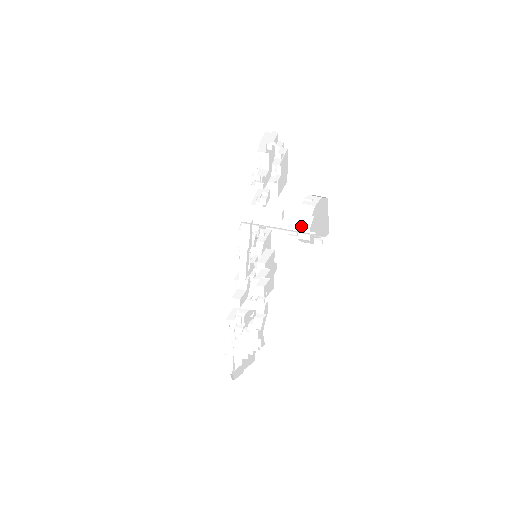
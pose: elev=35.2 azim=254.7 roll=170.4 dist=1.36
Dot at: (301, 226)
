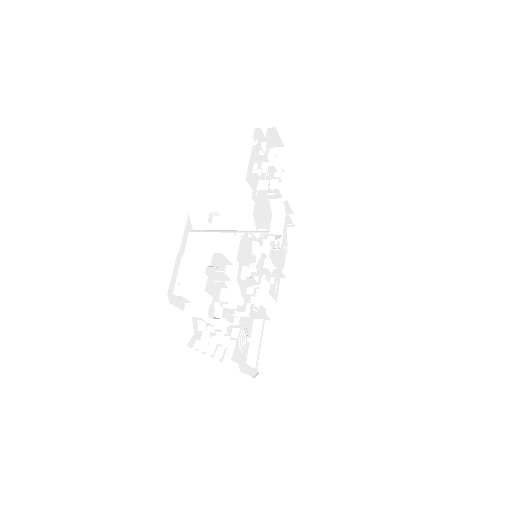
Dot at: (246, 225)
